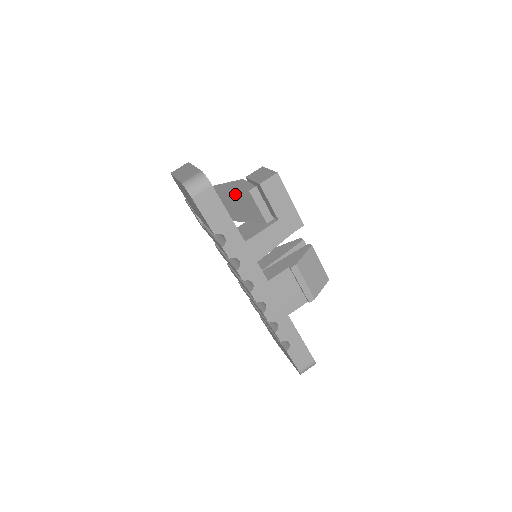
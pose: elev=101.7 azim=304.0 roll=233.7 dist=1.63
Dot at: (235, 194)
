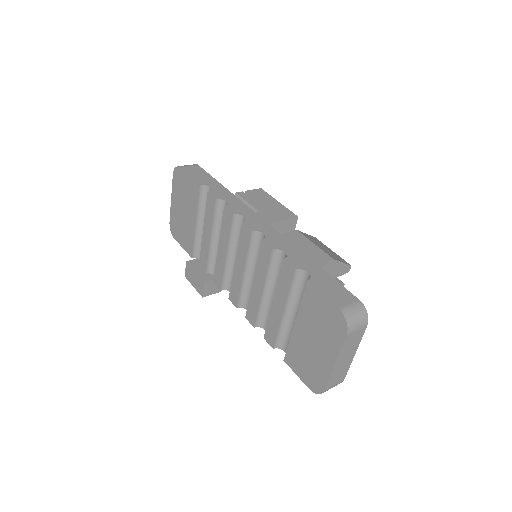
Dot at: occluded
